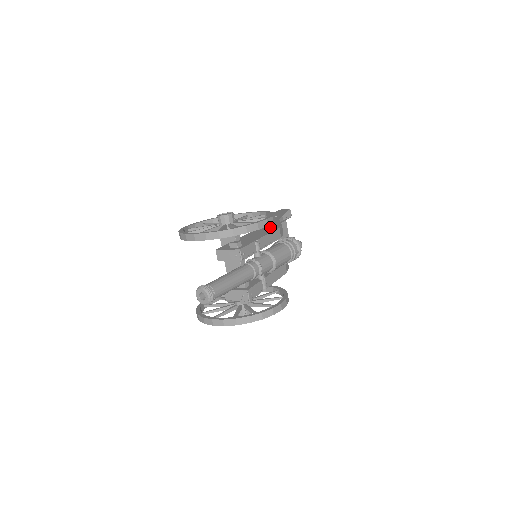
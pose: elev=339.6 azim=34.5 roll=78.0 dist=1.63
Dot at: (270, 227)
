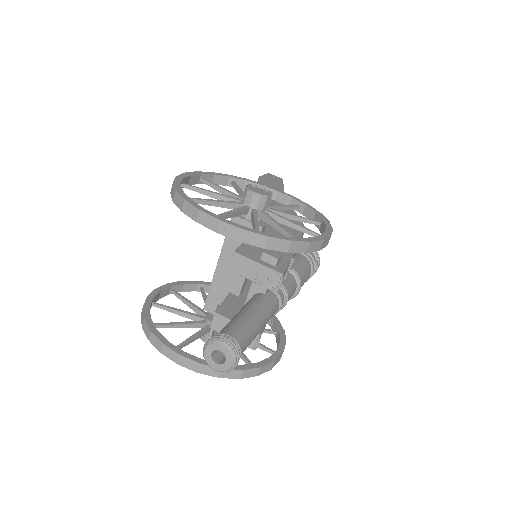
Dot at: occluded
